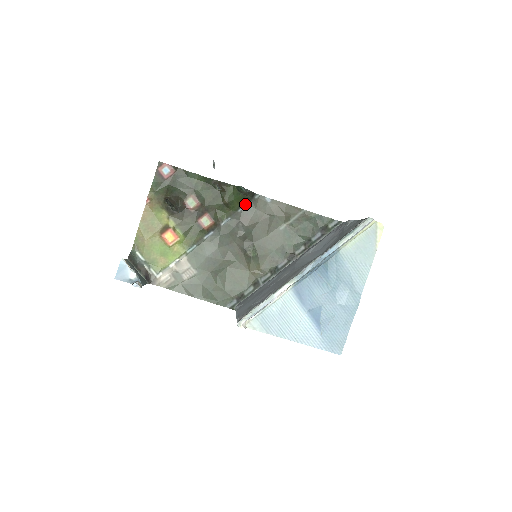
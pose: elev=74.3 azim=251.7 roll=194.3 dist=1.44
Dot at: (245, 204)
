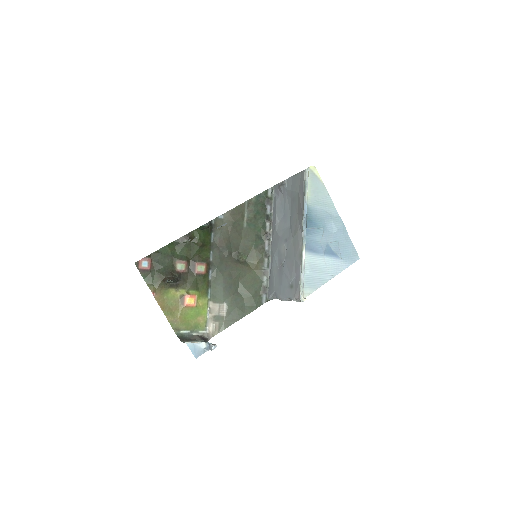
Dot at: (211, 234)
